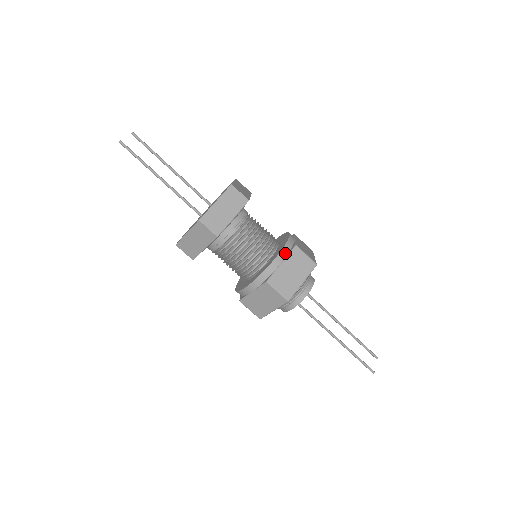
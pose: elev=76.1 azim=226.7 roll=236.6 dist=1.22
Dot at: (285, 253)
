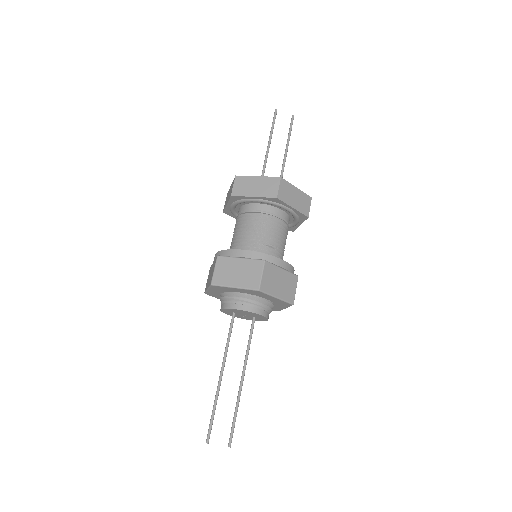
Dot at: (252, 256)
